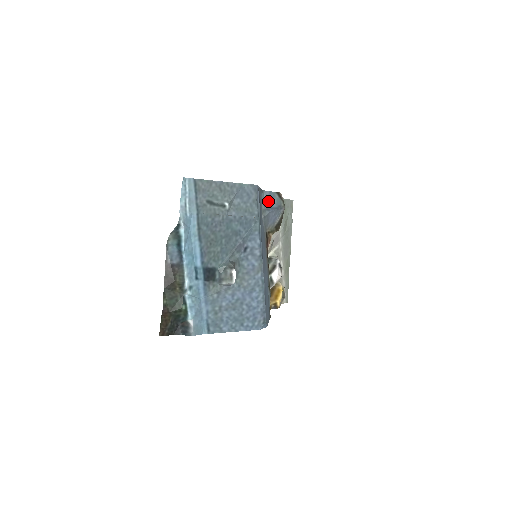
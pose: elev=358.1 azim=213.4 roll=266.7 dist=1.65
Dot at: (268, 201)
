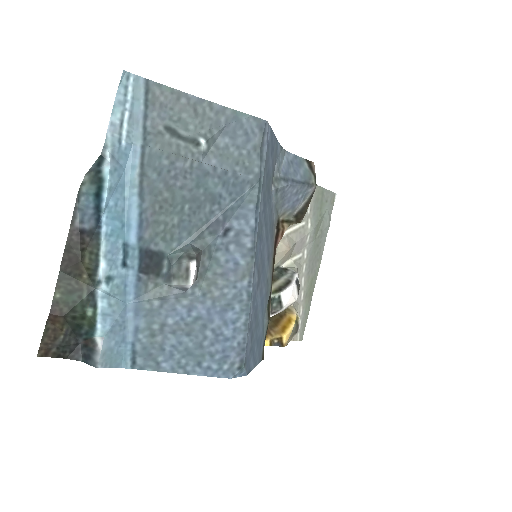
Dot at: (289, 168)
